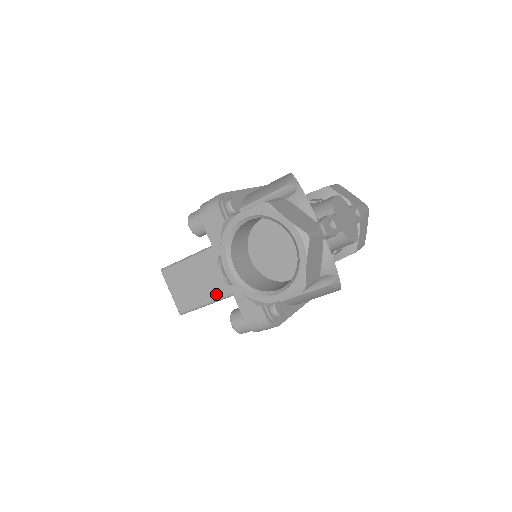
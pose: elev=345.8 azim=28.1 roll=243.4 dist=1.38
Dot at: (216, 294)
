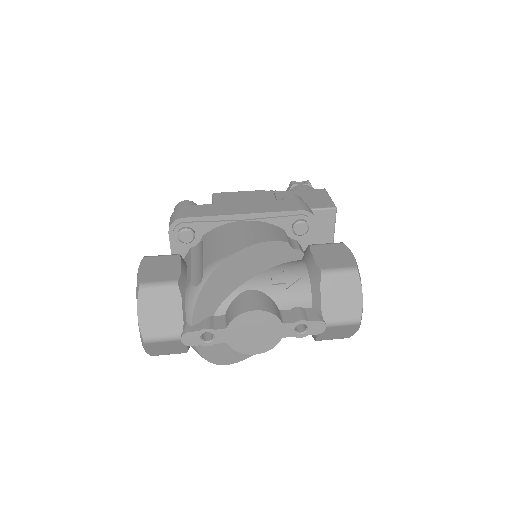
Dot at: occluded
